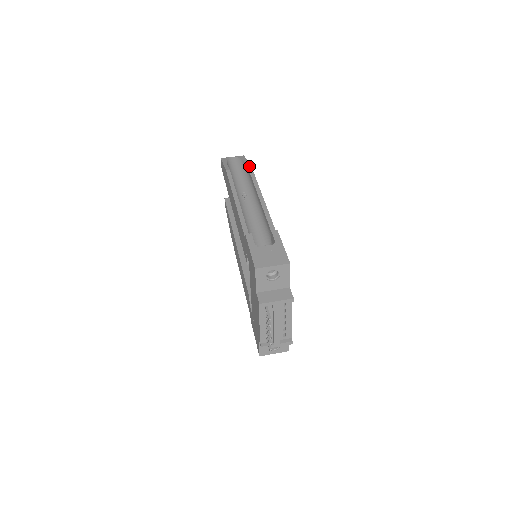
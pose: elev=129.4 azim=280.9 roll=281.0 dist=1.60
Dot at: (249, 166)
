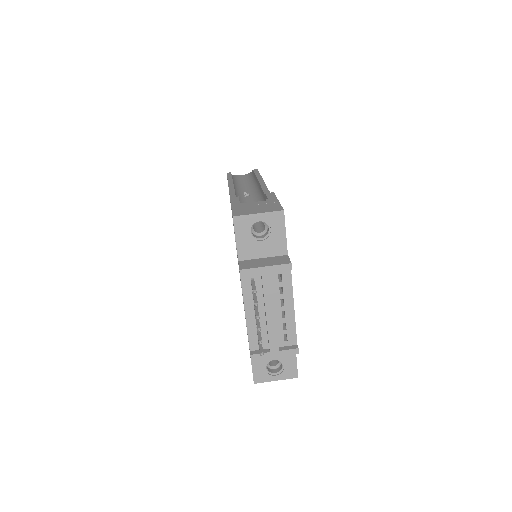
Dot at: (255, 169)
